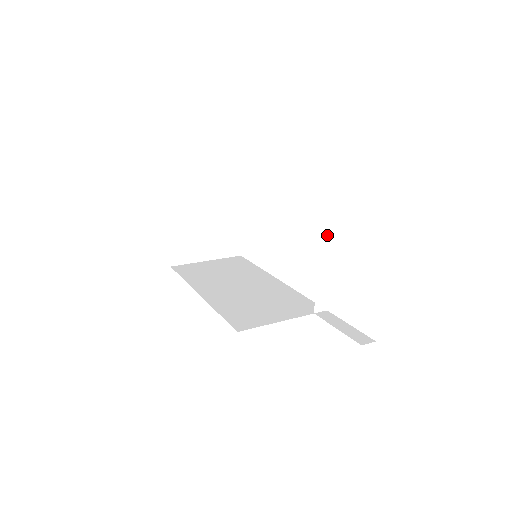
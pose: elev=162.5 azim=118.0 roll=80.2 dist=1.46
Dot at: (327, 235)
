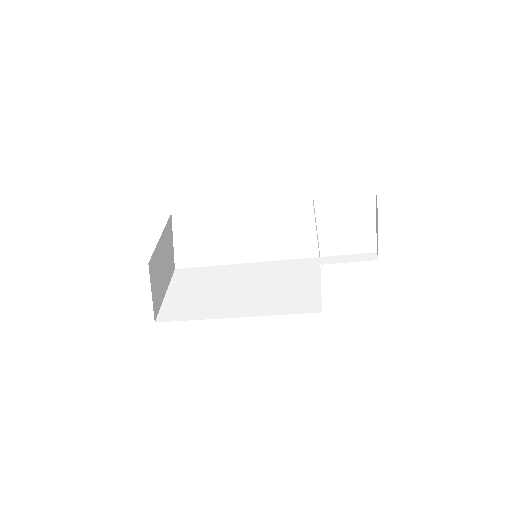
Dot at: occluded
